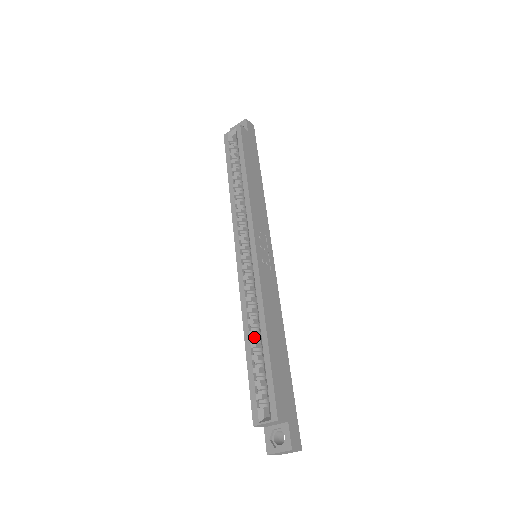
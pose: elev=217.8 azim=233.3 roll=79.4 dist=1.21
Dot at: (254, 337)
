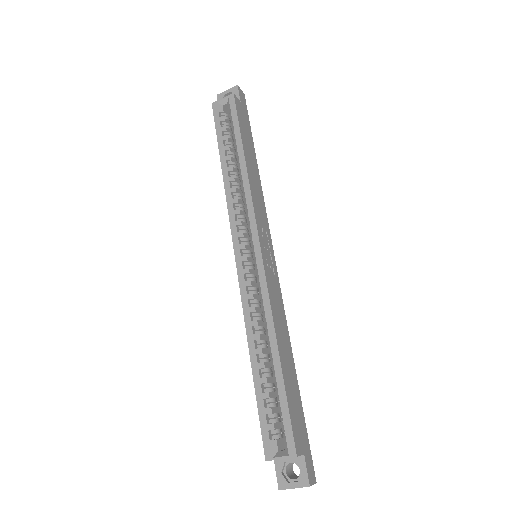
Dot at: (261, 356)
